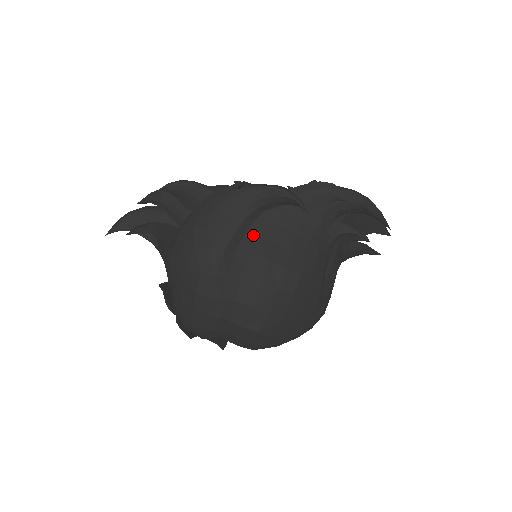
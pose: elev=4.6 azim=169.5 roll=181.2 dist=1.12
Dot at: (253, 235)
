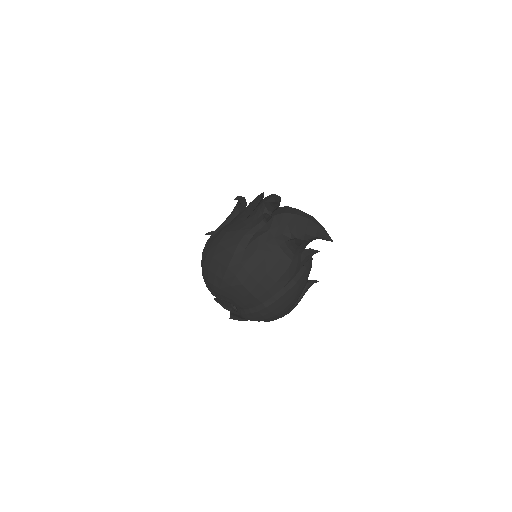
Dot at: occluded
